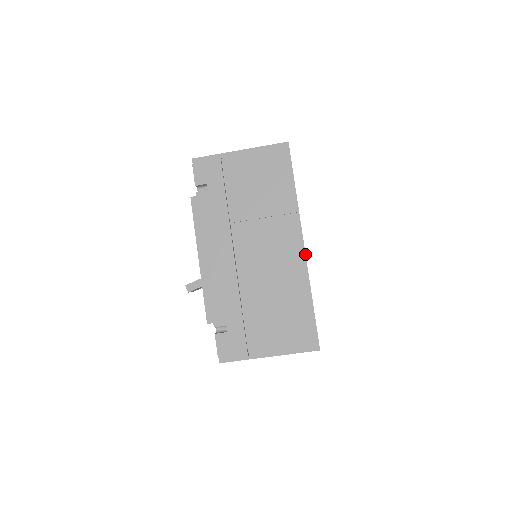
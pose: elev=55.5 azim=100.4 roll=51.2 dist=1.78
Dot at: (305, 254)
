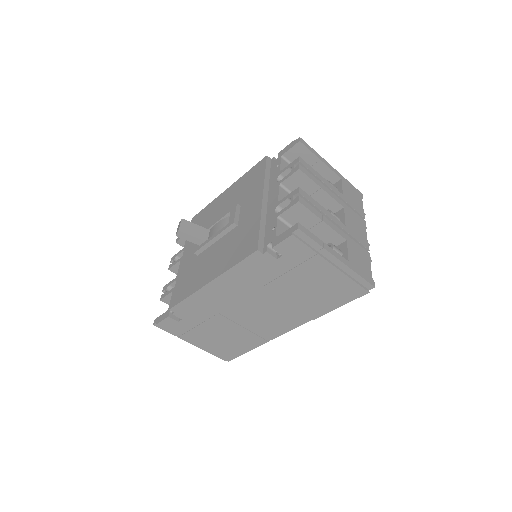
Dot at: occluded
